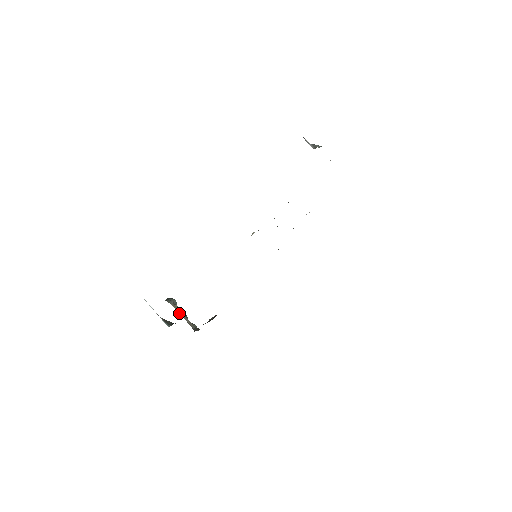
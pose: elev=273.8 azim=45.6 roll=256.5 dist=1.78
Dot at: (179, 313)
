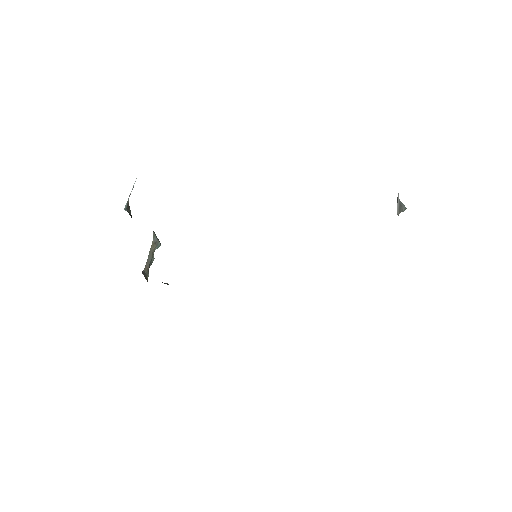
Dot at: (150, 251)
